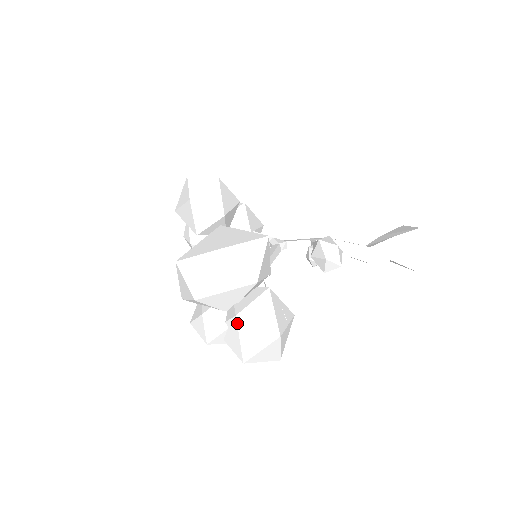
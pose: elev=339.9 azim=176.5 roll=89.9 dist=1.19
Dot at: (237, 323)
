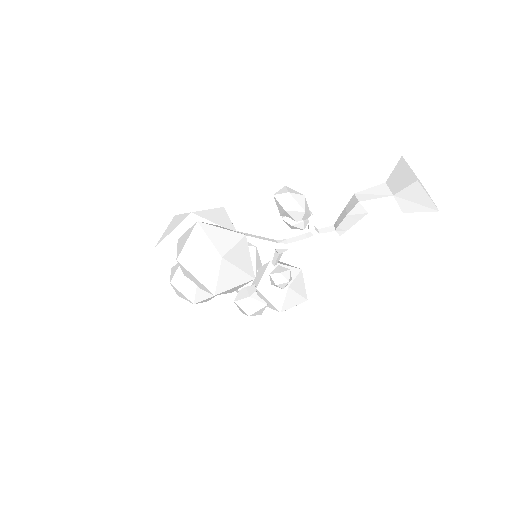
Dot at: (178, 243)
